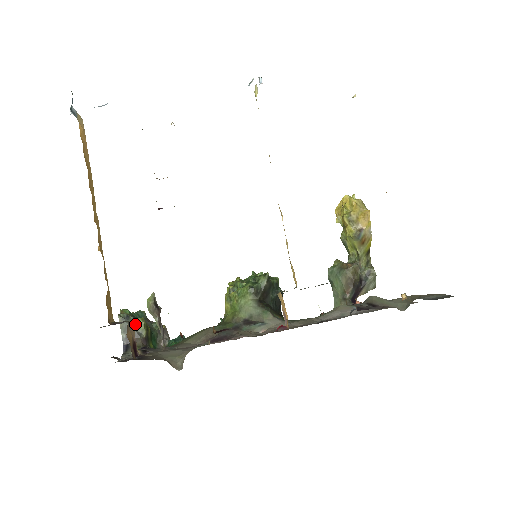
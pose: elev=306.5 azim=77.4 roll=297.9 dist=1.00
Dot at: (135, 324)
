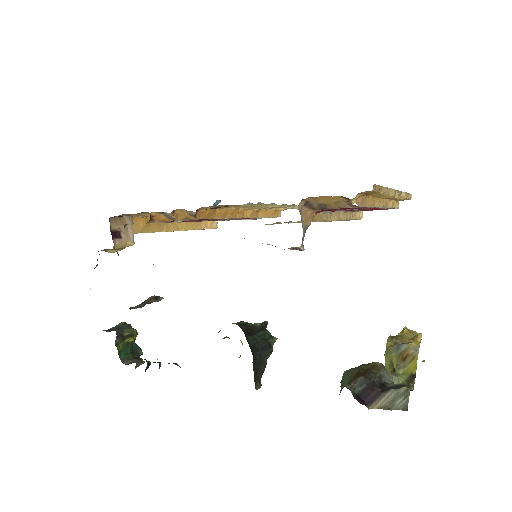
Dot at: (128, 328)
